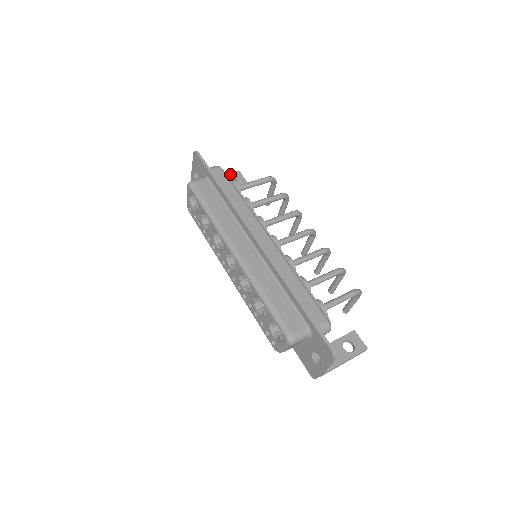
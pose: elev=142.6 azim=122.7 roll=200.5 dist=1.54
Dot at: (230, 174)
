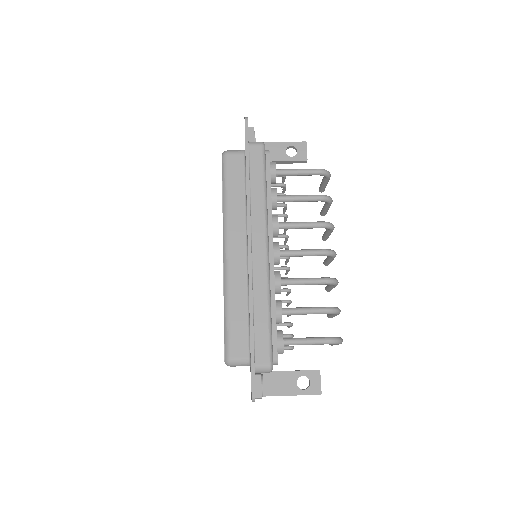
Dot at: (294, 143)
